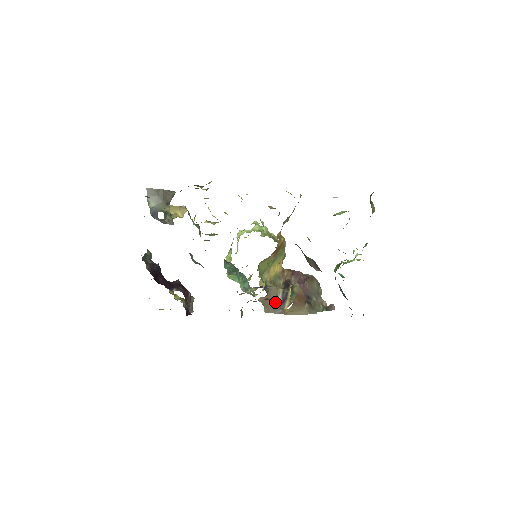
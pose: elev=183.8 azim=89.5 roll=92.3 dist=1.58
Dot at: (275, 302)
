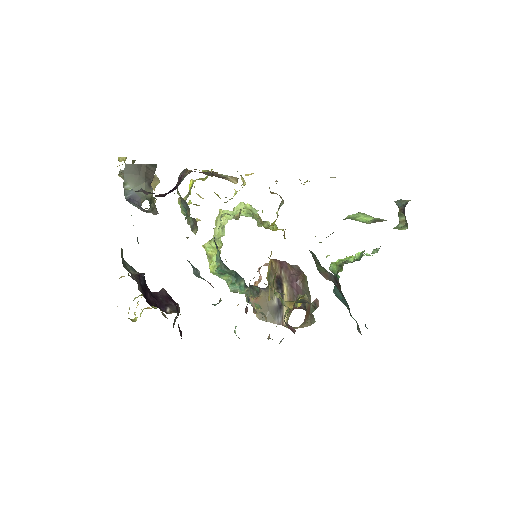
Dot at: (271, 308)
